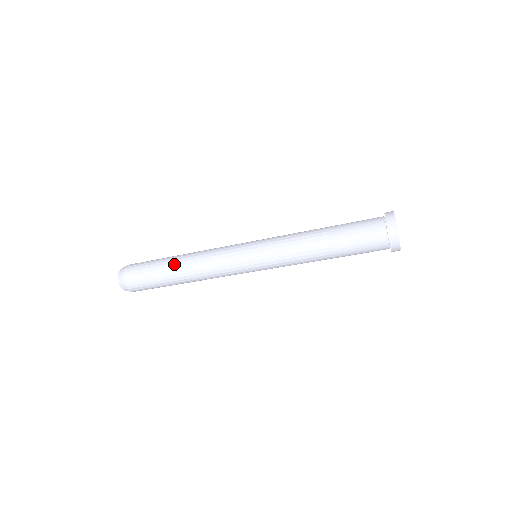
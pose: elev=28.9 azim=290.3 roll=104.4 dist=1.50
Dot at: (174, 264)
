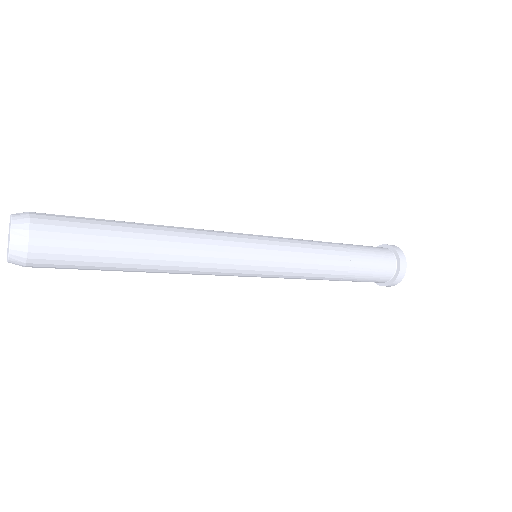
Dot at: (146, 255)
